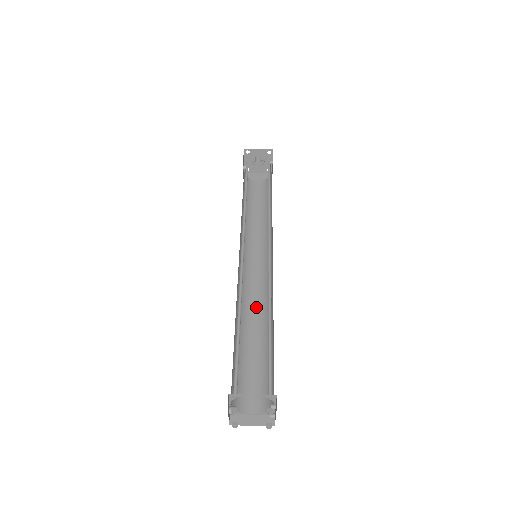
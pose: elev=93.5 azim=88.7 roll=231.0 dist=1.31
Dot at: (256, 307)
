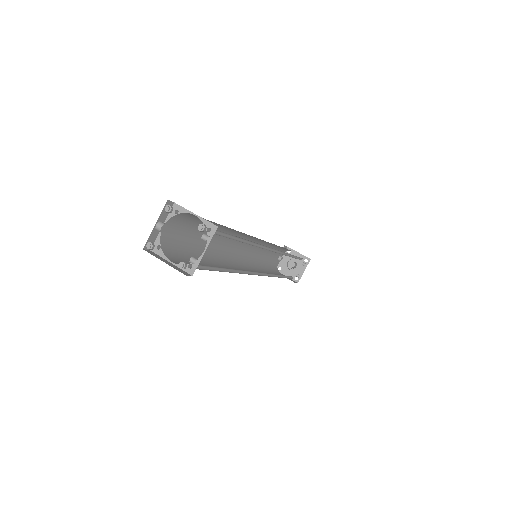
Dot at: occluded
